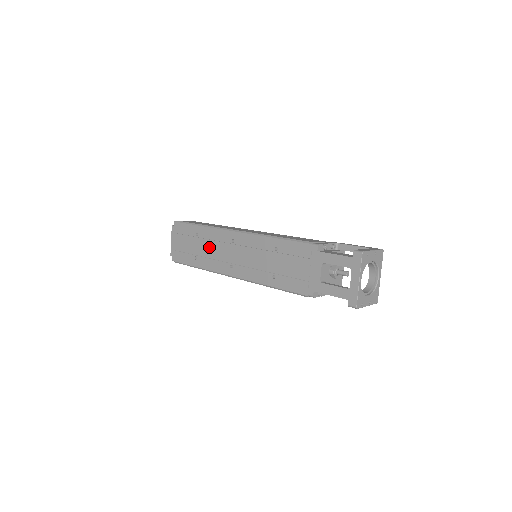
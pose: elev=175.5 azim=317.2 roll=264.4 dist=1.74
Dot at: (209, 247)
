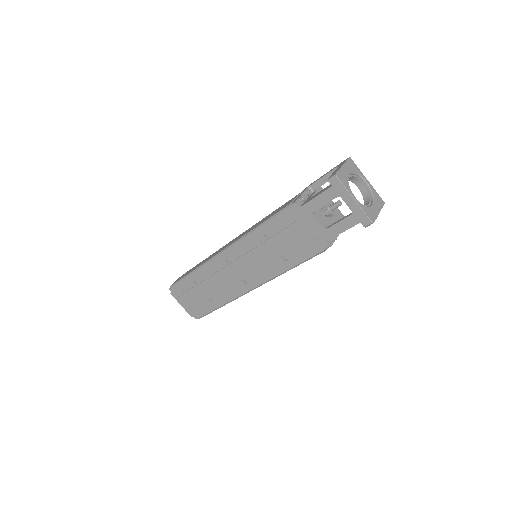
Dot at: (214, 283)
